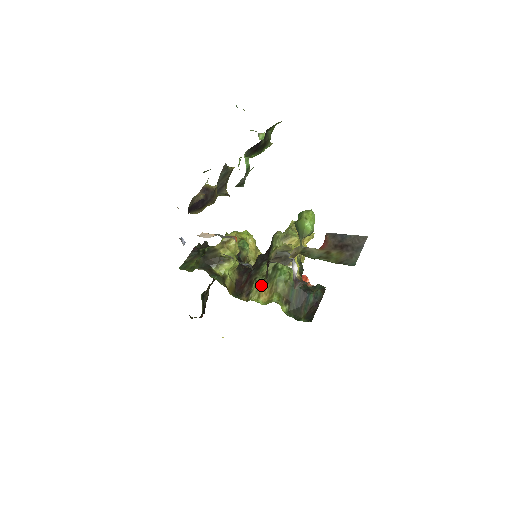
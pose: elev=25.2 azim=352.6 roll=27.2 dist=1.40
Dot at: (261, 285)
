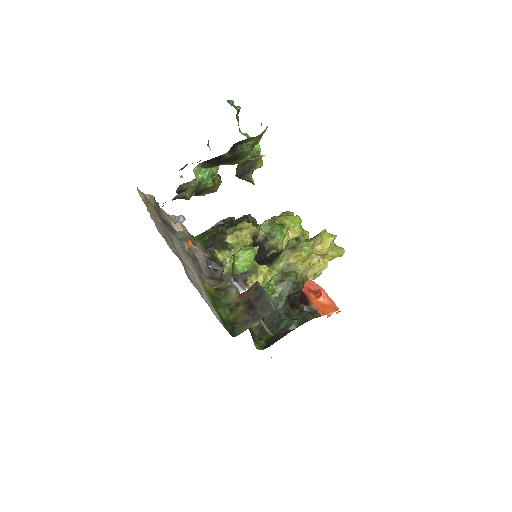
Dot at: occluded
